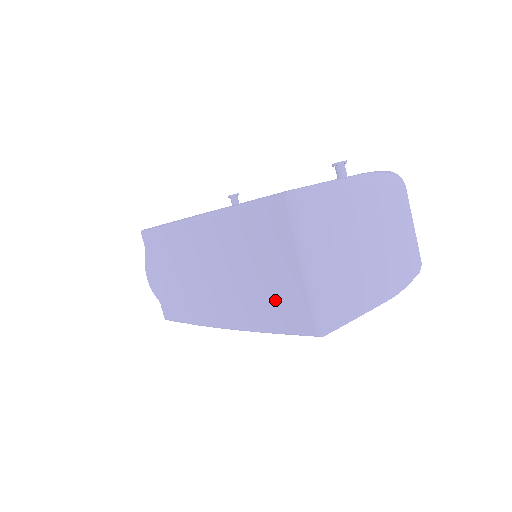
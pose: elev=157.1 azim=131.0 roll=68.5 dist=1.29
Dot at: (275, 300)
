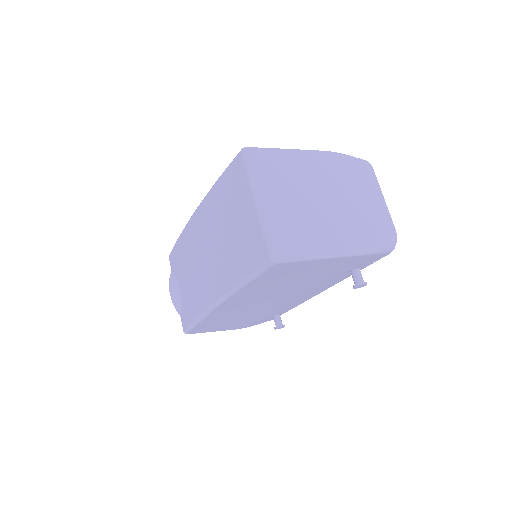
Dot at: (243, 247)
